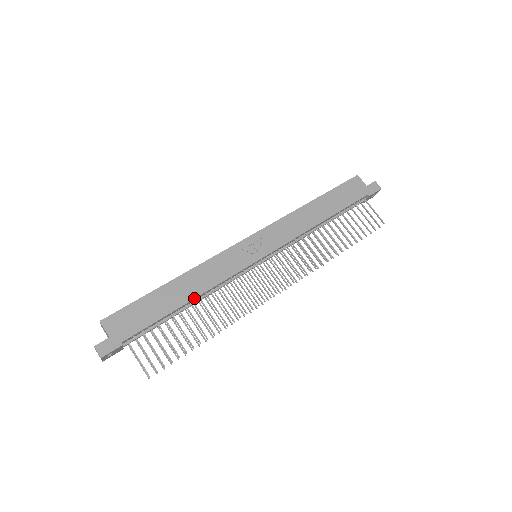
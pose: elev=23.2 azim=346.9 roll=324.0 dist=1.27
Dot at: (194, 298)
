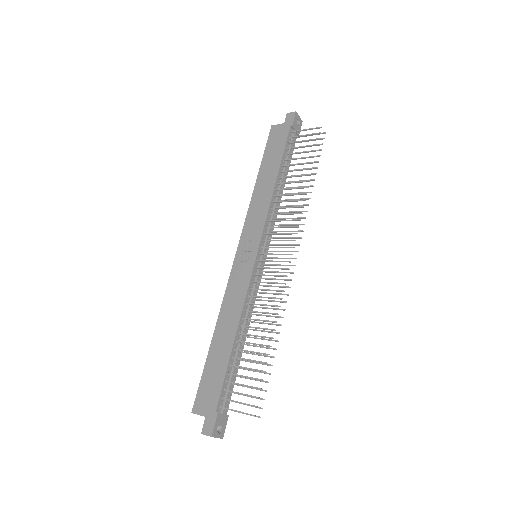
Dot at: (236, 330)
